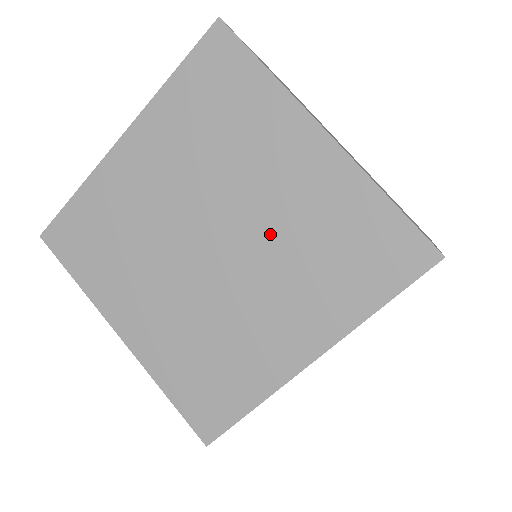
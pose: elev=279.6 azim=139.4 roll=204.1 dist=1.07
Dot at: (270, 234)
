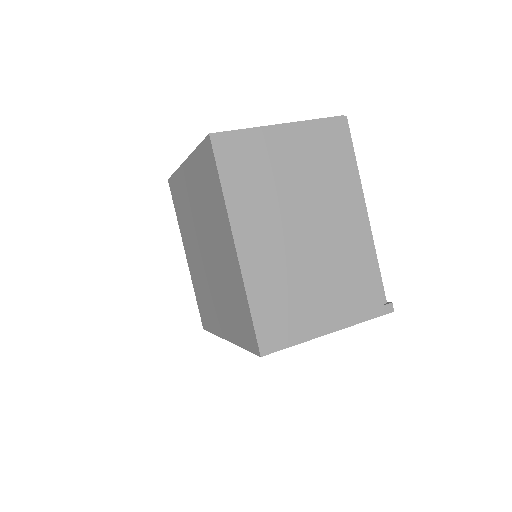
Dot at: (219, 271)
